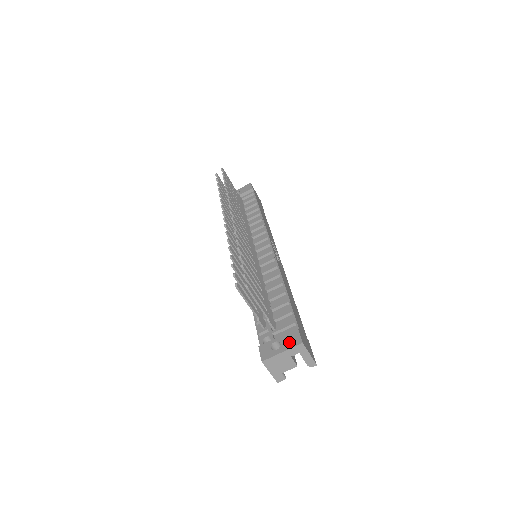
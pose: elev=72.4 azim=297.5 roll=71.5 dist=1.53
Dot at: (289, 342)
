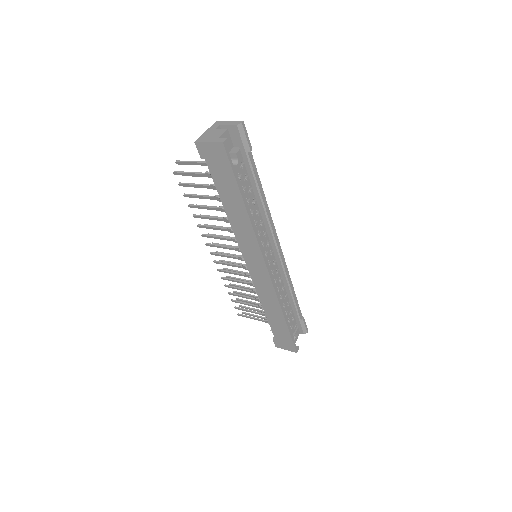
Dot at: occluded
